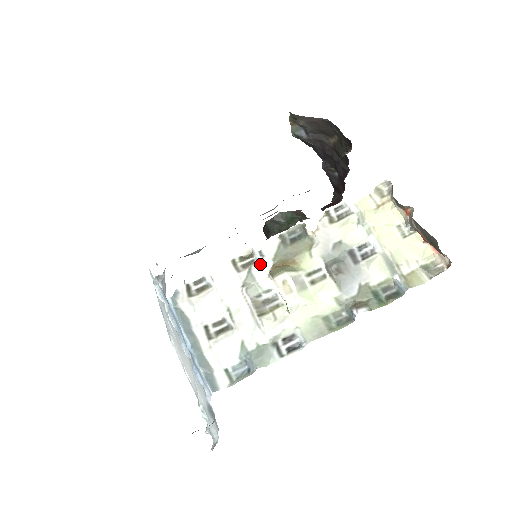
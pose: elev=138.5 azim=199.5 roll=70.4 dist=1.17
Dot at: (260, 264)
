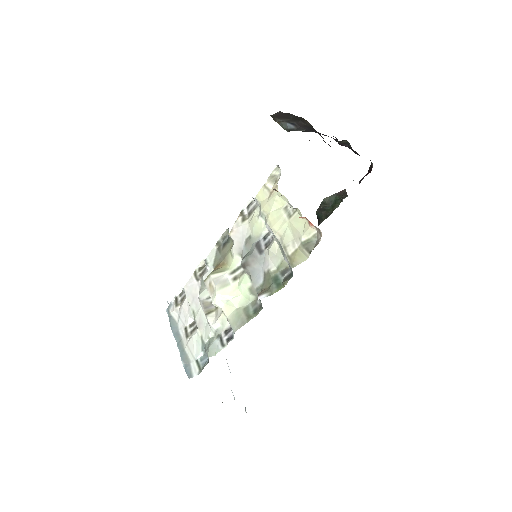
Dot at: (207, 271)
